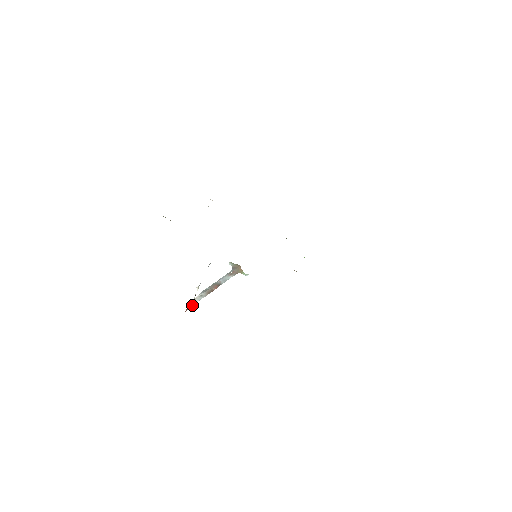
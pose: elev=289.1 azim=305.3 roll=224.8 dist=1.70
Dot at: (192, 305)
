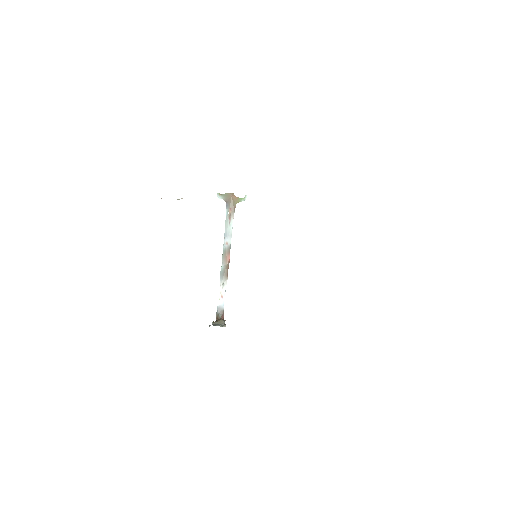
Dot at: (223, 307)
